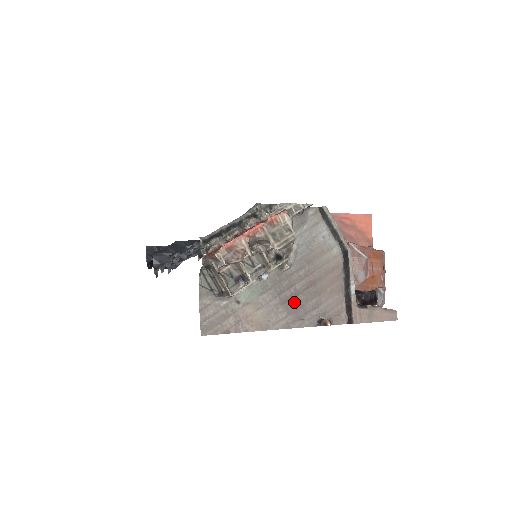
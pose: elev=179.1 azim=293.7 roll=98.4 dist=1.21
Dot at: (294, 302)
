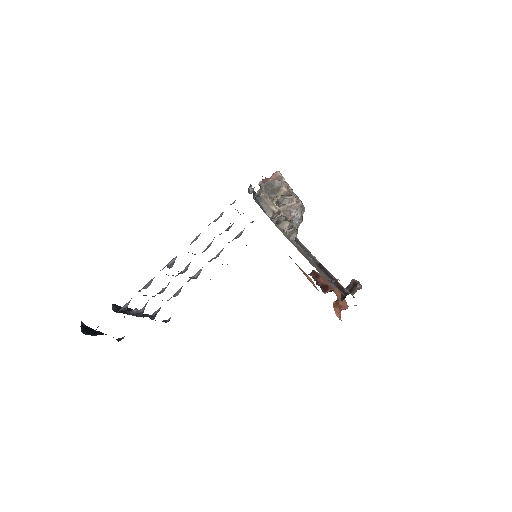
Dot at: occluded
